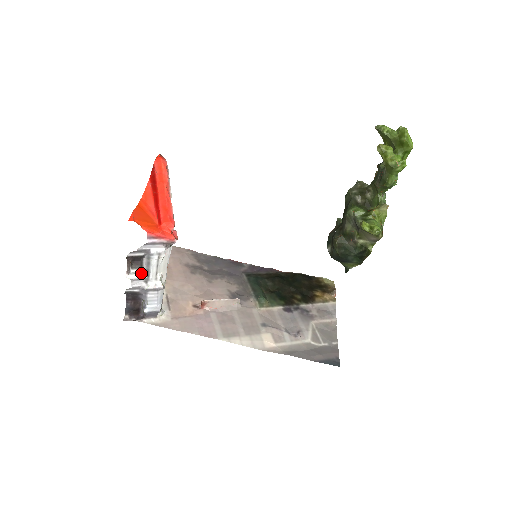
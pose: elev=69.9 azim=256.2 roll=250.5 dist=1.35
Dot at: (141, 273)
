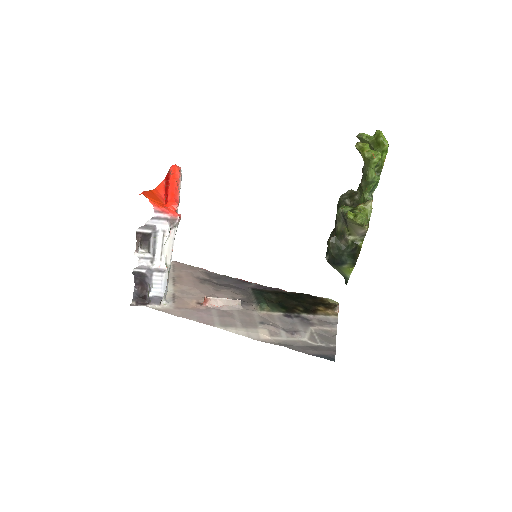
Dot at: (148, 253)
